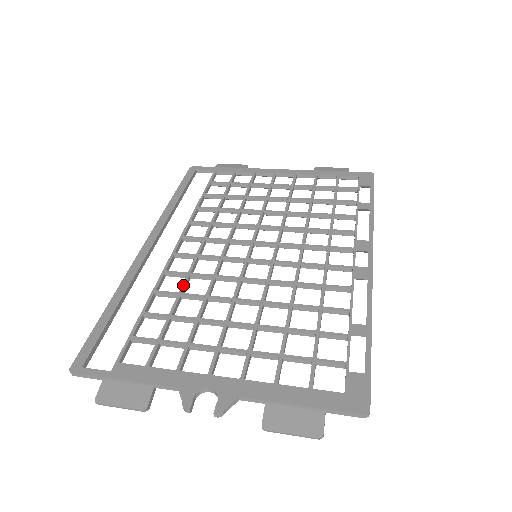
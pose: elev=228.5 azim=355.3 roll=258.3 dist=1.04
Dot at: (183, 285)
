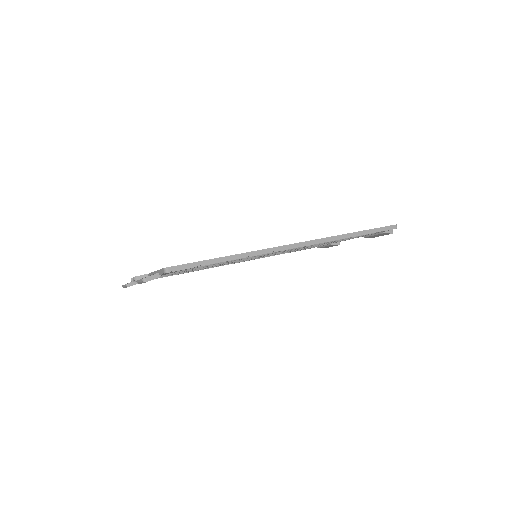
Dot at: occluded
